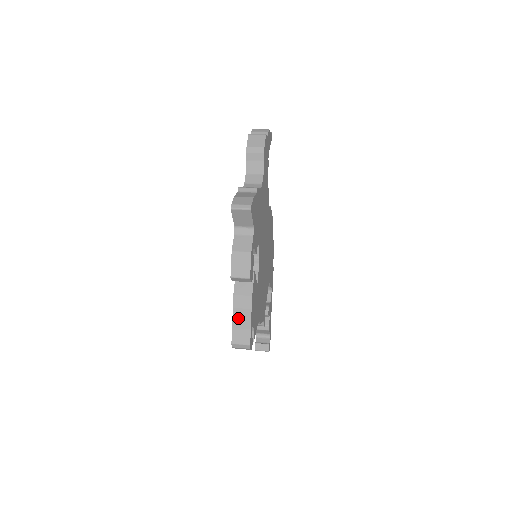
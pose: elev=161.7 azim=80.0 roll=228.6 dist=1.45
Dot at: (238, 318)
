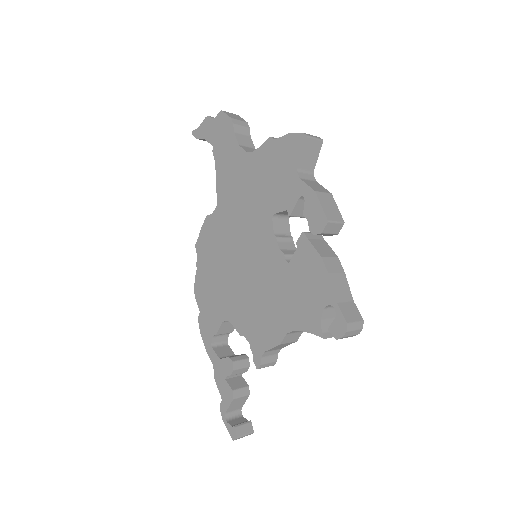
Dot at: (338, 287)
